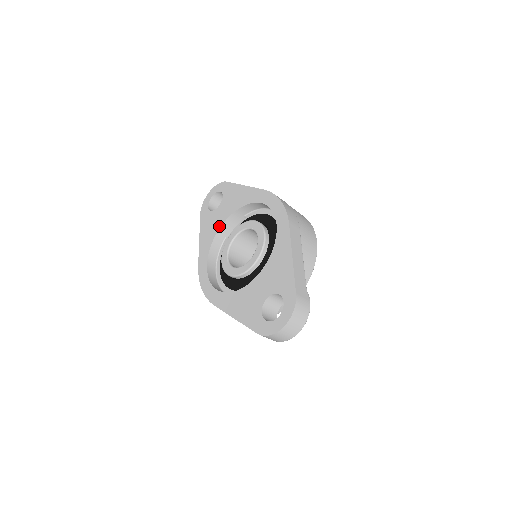
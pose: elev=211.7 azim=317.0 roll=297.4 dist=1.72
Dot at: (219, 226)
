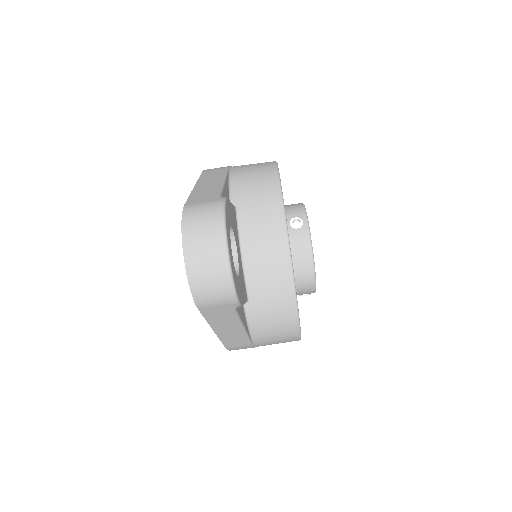
Dot at: occluded
